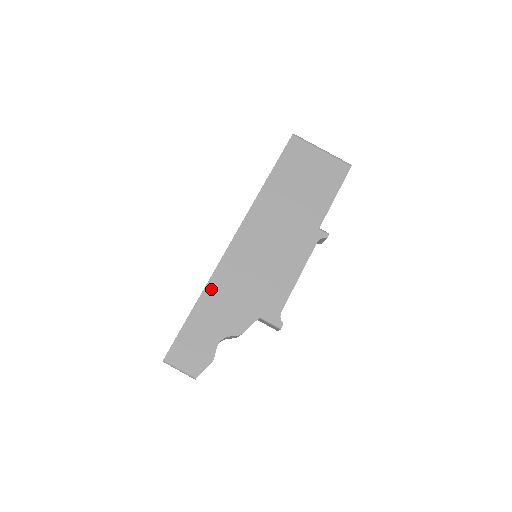
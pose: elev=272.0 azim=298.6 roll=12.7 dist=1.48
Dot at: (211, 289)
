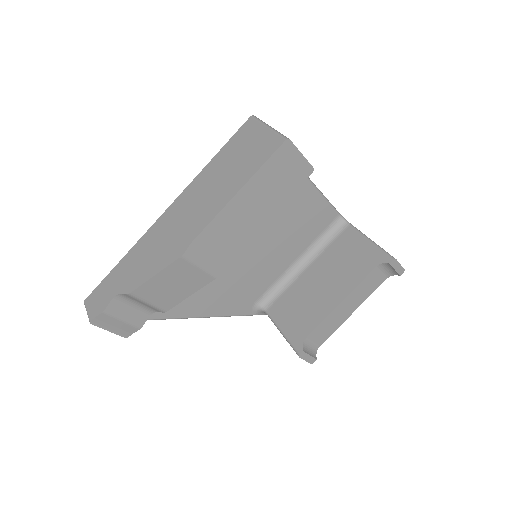
Dot at: (132, 252)
